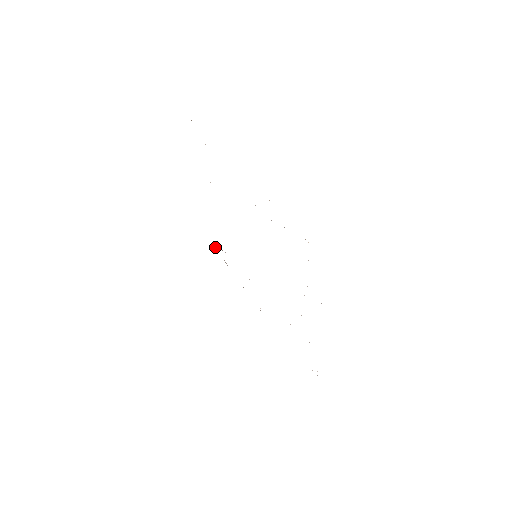
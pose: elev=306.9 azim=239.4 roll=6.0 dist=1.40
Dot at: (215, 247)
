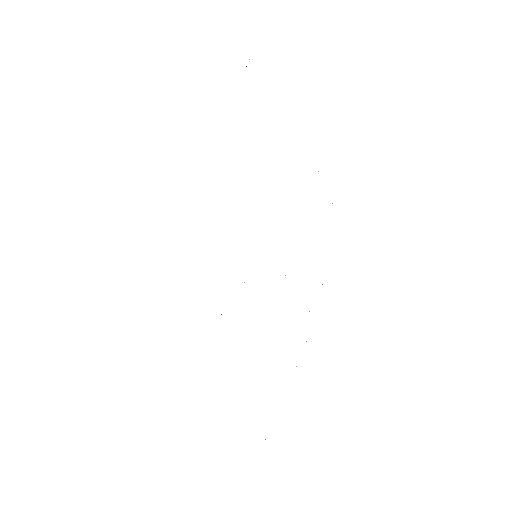
Dot at: occluded
